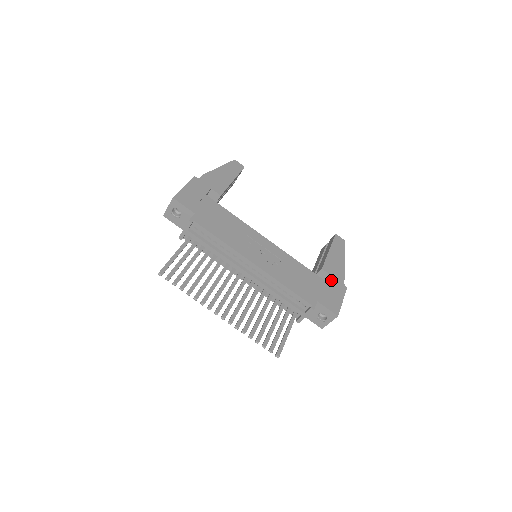
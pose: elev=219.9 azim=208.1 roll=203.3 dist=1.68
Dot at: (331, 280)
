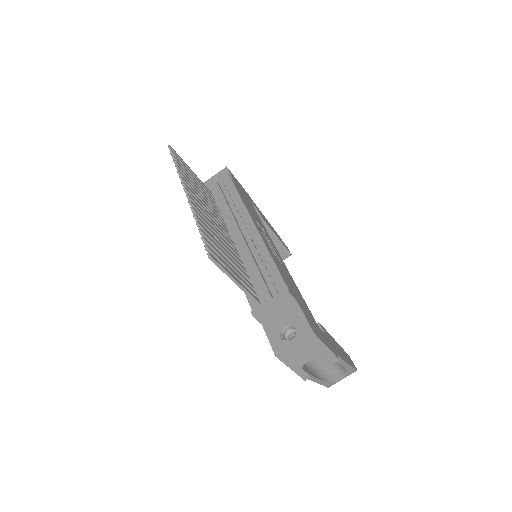
Dot at: (324, 333)
